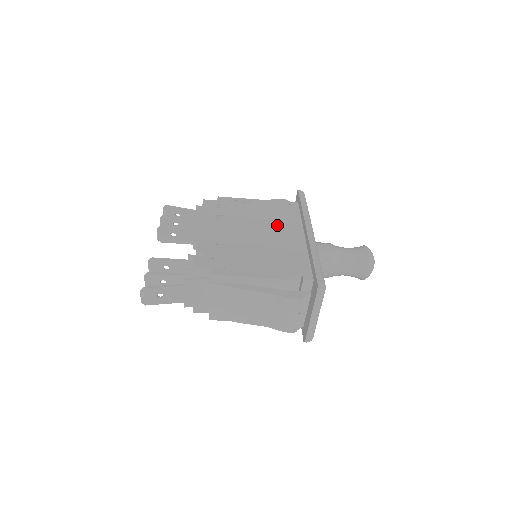
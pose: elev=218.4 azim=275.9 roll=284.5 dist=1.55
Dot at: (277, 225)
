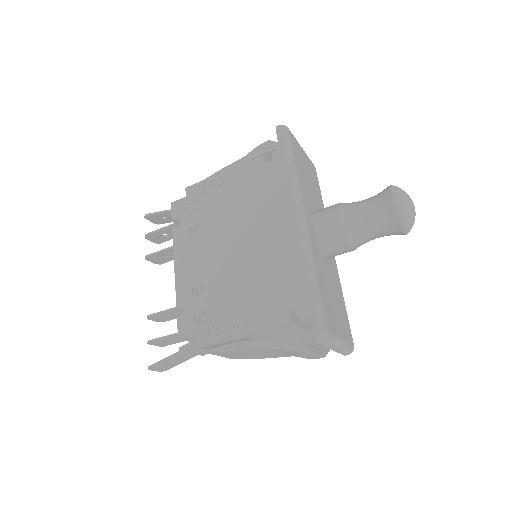
Dot at: (259, 215)
